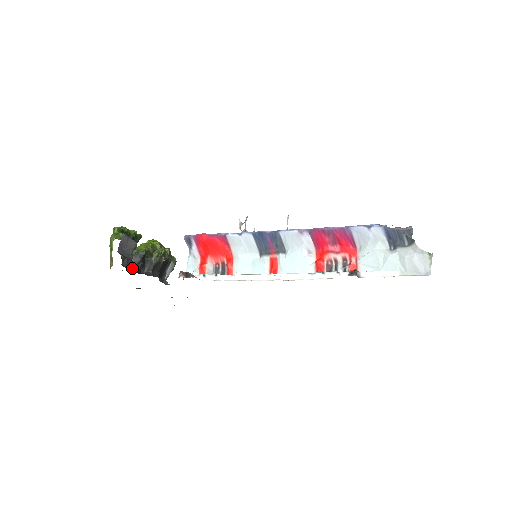
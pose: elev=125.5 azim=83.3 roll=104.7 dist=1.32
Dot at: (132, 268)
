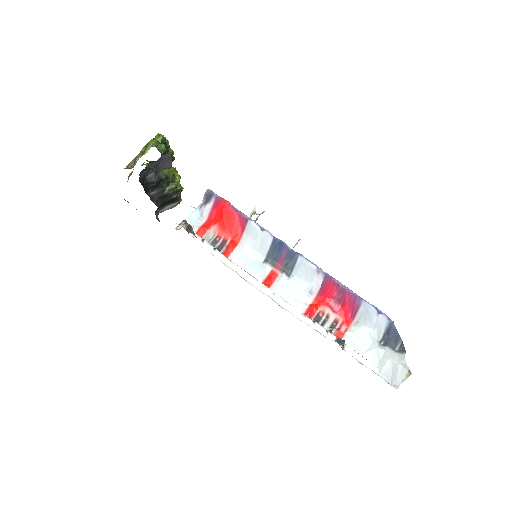
Dot at: (143, 182)
